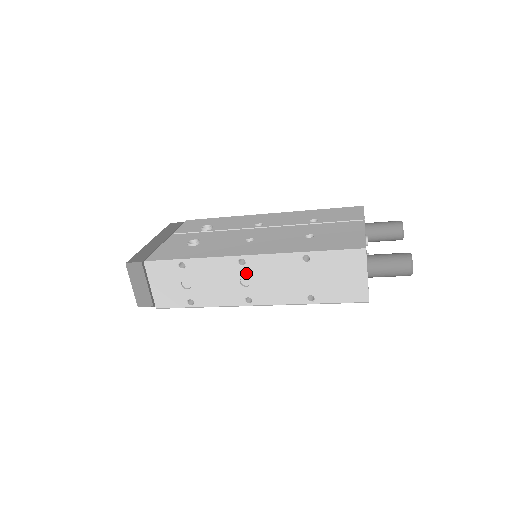
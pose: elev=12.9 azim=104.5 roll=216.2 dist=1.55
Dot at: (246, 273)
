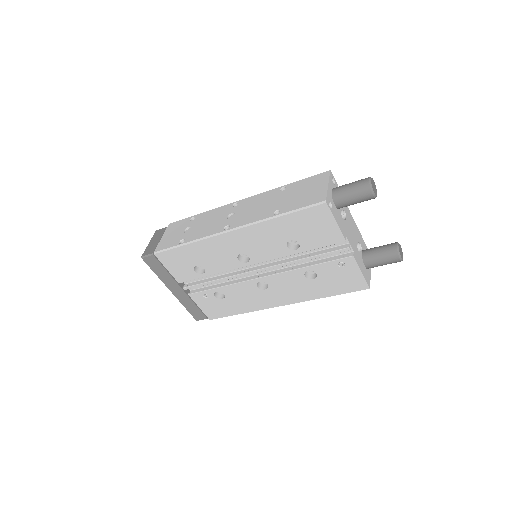
Dot at: (235, 210)
